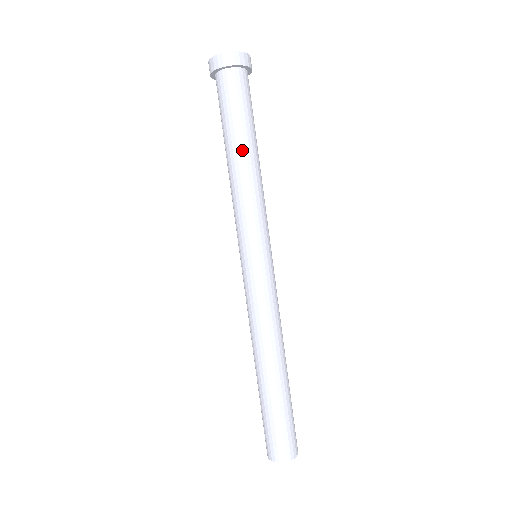
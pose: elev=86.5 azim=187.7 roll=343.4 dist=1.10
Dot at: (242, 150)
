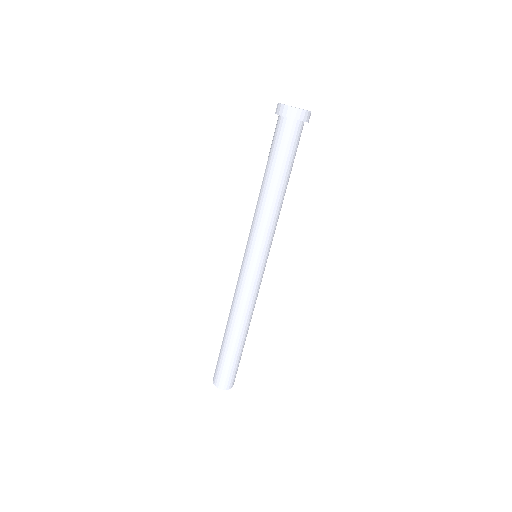
Dot at: (266, 180)
